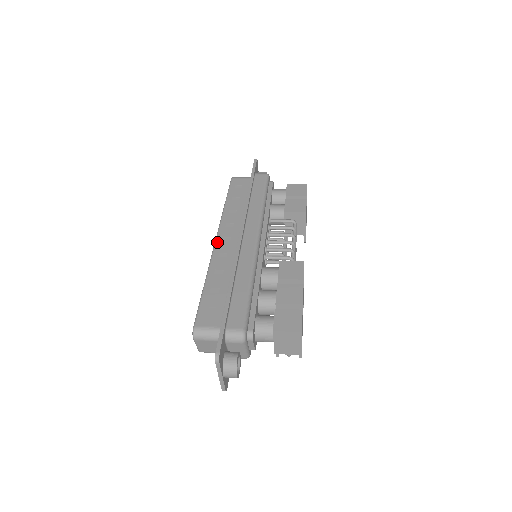
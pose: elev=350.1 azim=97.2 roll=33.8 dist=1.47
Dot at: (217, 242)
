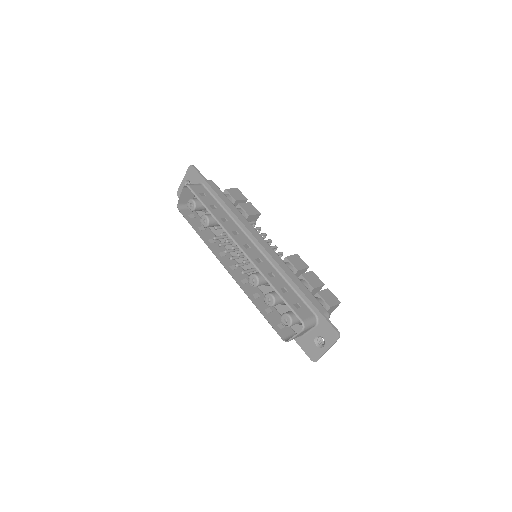
Dot at: (244, 250)
